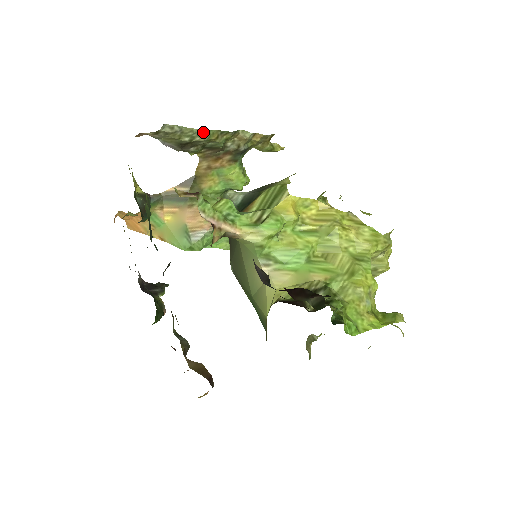
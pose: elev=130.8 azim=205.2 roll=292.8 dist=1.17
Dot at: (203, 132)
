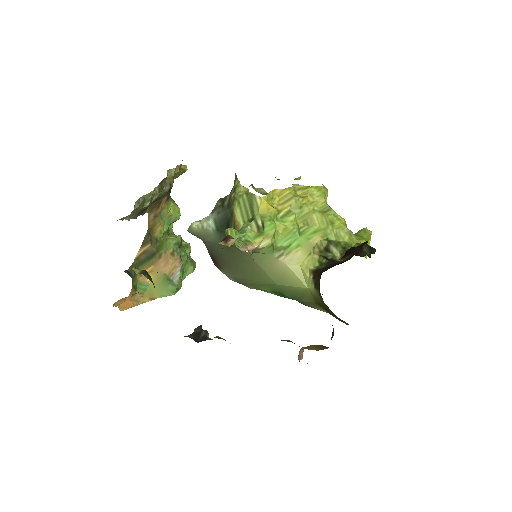
Dot at: (155, 190)
